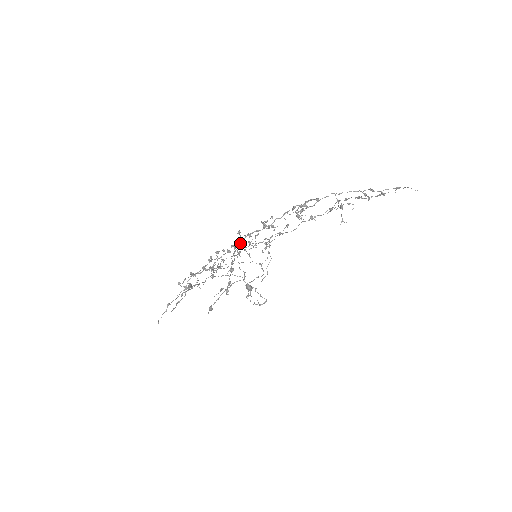
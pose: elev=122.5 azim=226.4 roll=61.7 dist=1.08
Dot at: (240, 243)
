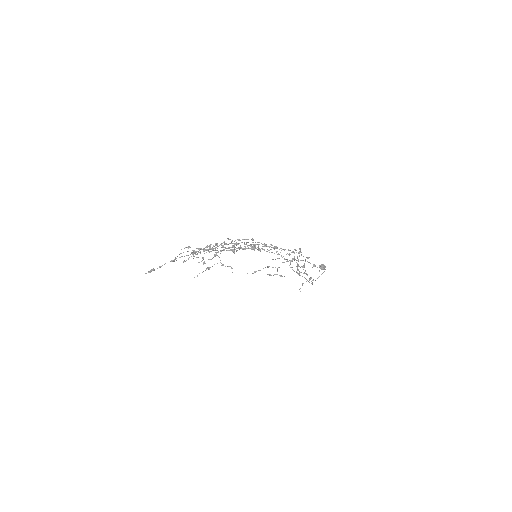
Dot at: (255, 242)
